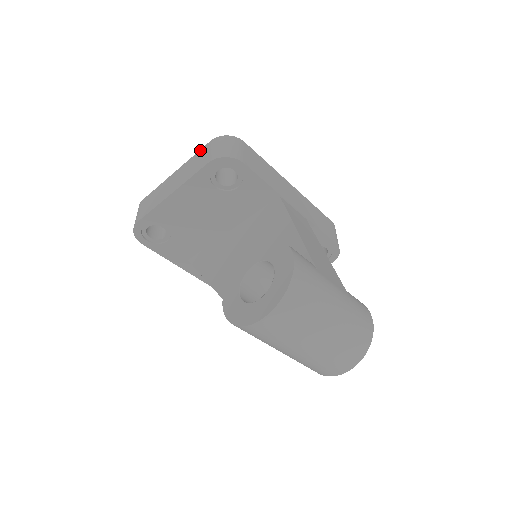
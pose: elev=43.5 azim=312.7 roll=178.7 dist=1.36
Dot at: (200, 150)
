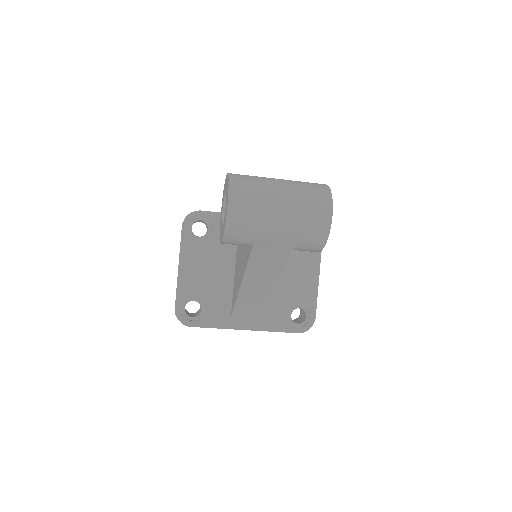
Dot at: occluded
